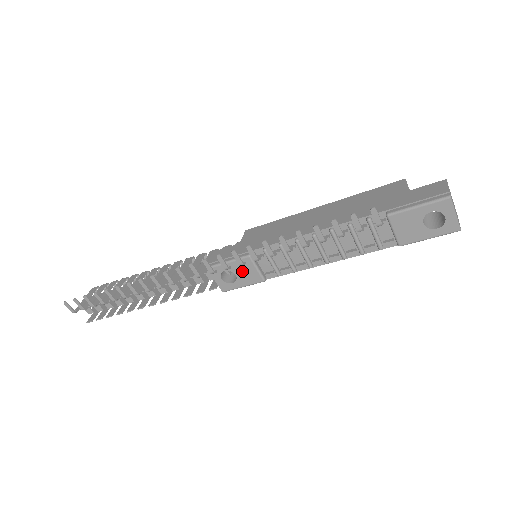
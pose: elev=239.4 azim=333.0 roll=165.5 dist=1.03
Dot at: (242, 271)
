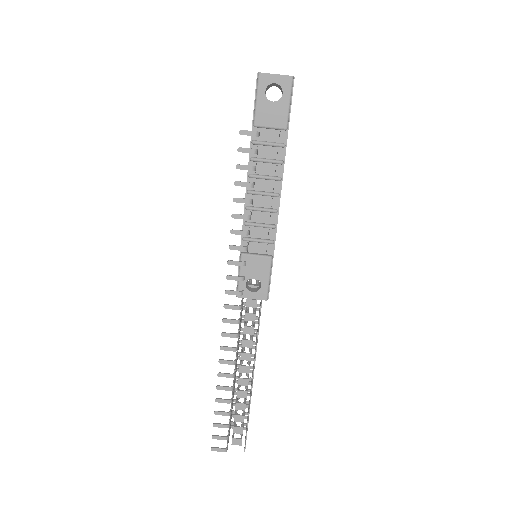
Dot at: (253, 269)
